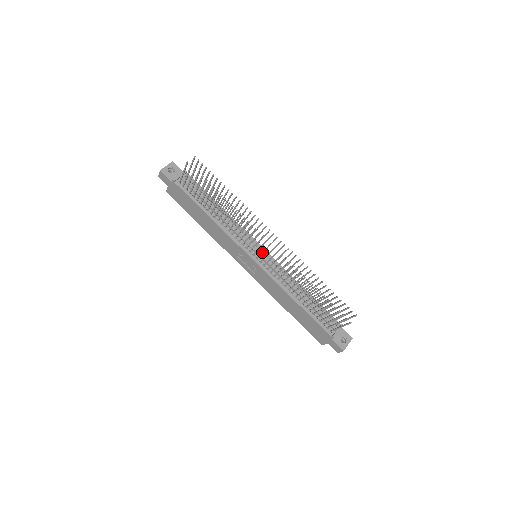
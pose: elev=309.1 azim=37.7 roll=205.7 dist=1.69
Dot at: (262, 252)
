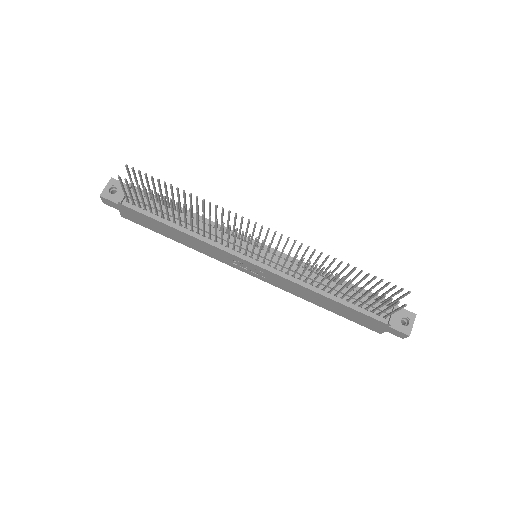
Dot at: occluded
